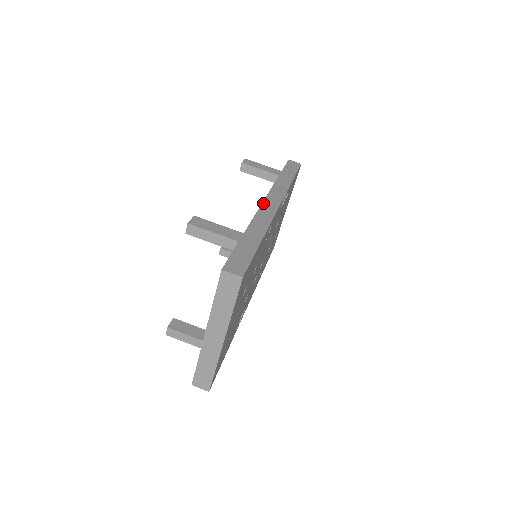
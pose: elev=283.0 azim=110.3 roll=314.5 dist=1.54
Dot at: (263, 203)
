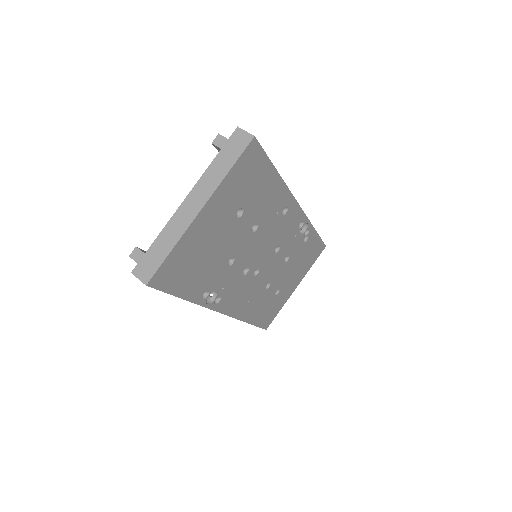
Dot at: occluded
